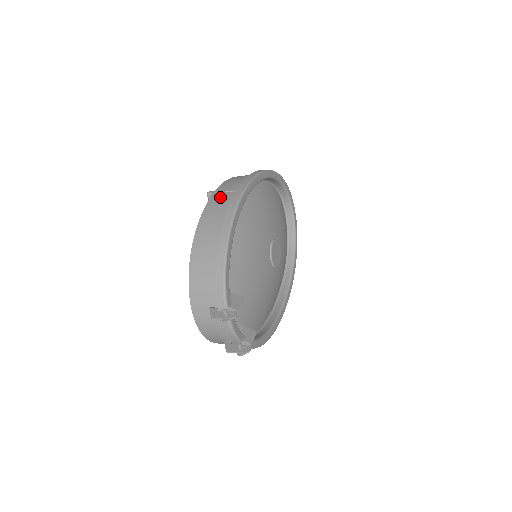
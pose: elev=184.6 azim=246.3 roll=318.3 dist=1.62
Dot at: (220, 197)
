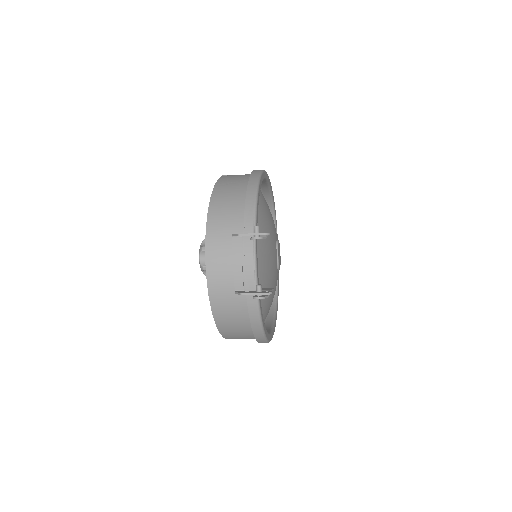
Dot at: occluded
